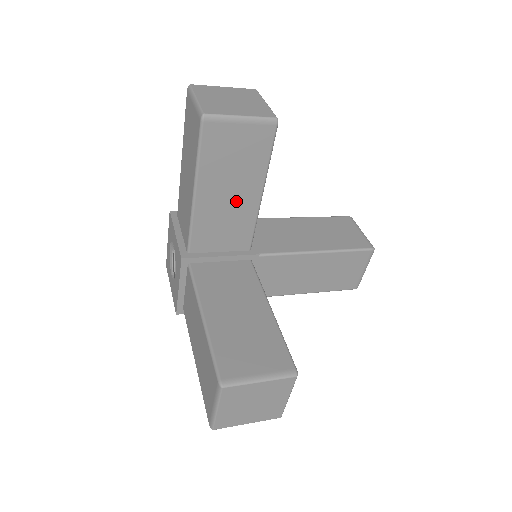
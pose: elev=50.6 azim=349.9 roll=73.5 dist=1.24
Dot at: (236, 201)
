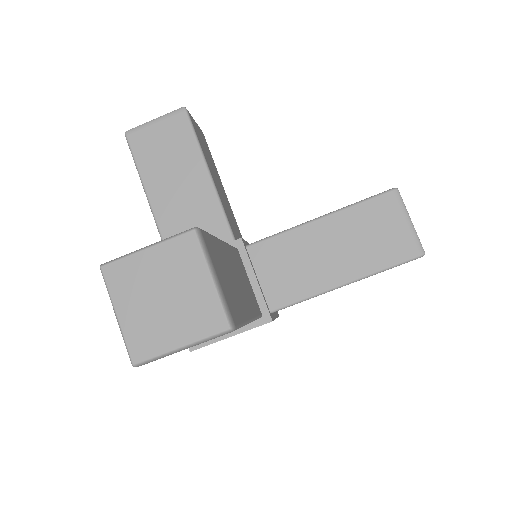
Dot at: (189, 192)
